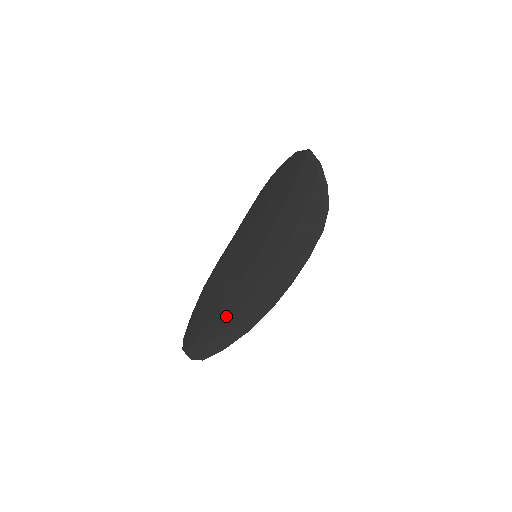
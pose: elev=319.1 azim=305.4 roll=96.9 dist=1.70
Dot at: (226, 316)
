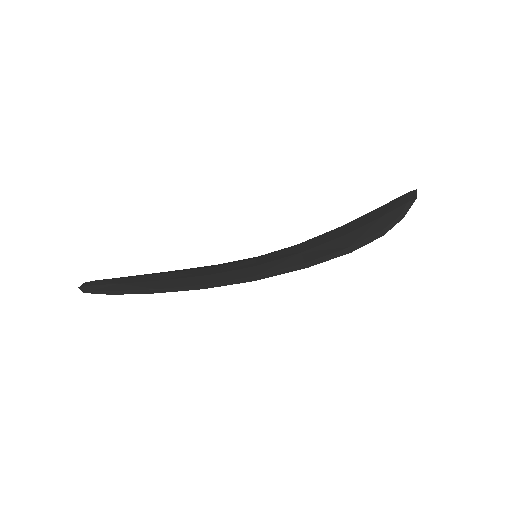
Dot at: (159, 277)
